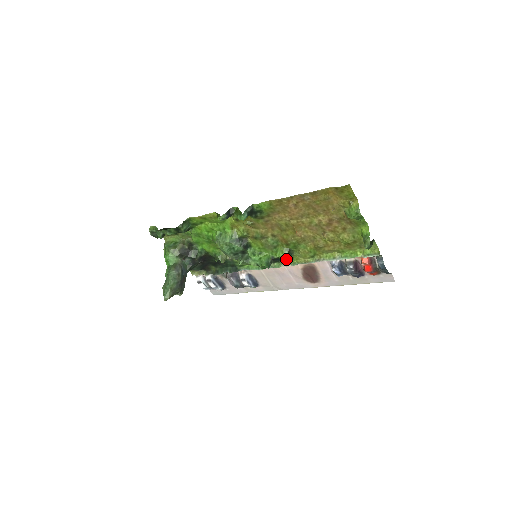
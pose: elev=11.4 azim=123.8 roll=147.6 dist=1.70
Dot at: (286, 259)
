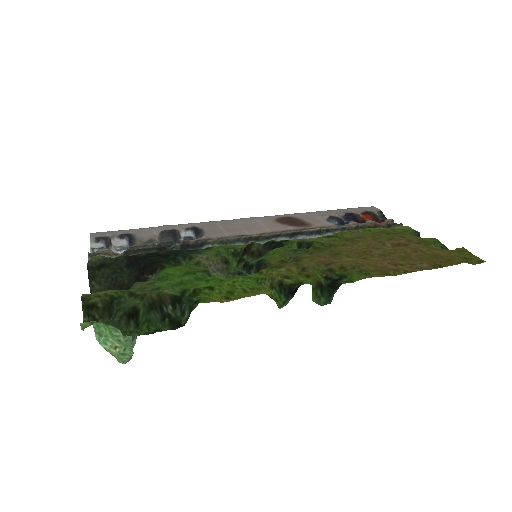
Dot at: (289, 240)
